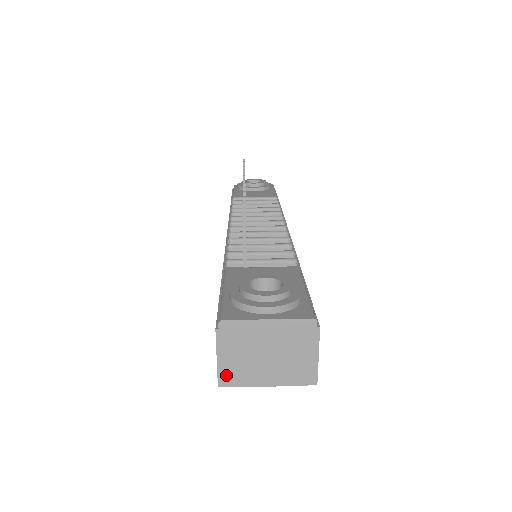
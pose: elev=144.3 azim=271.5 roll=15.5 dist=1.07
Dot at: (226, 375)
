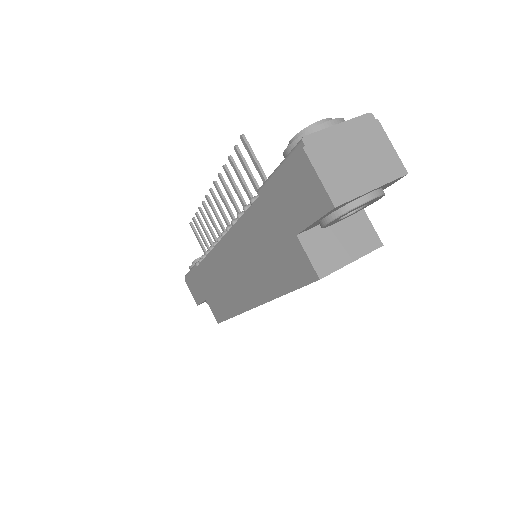
Dot at: (335, 191)
